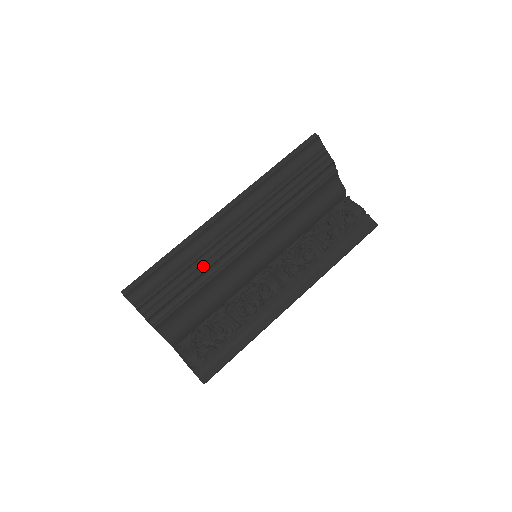
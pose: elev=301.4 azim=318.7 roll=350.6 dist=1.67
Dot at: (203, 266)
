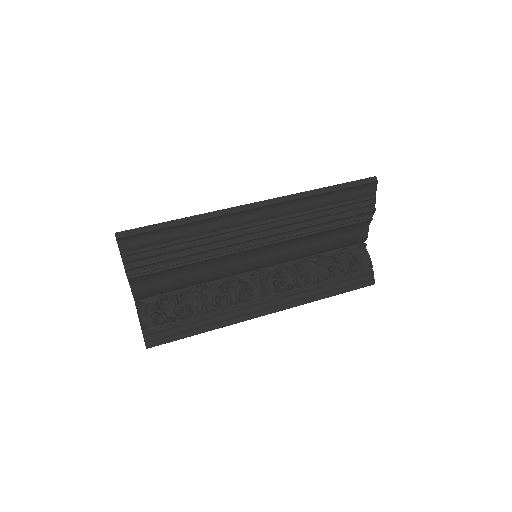
Dot at: (205, 246)
